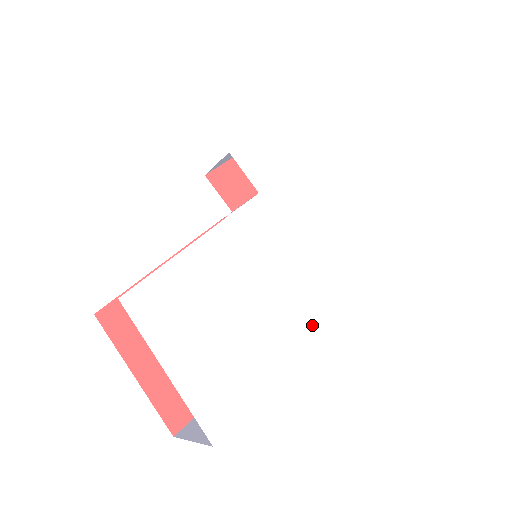
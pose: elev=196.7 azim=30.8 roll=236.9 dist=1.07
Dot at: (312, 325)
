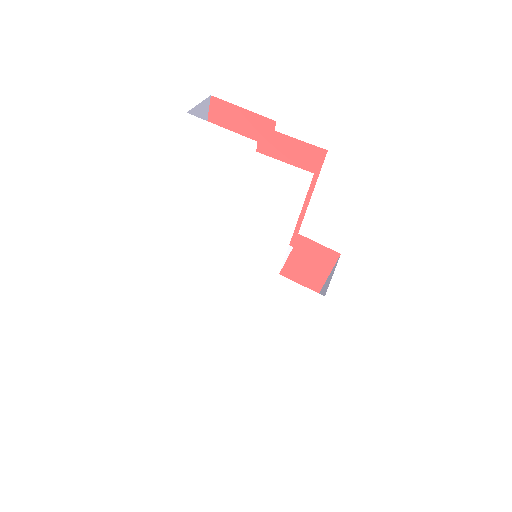
Dot at: (302, 310)
